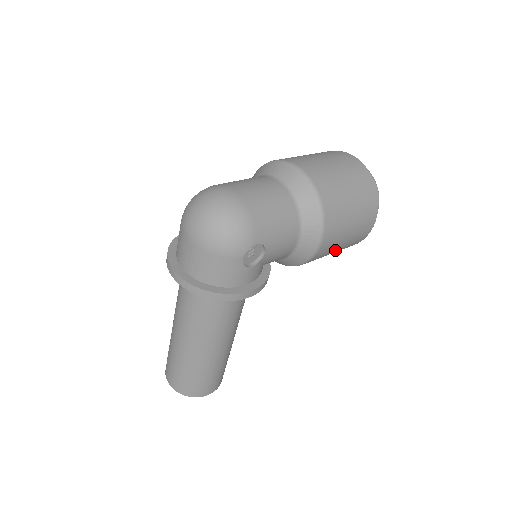
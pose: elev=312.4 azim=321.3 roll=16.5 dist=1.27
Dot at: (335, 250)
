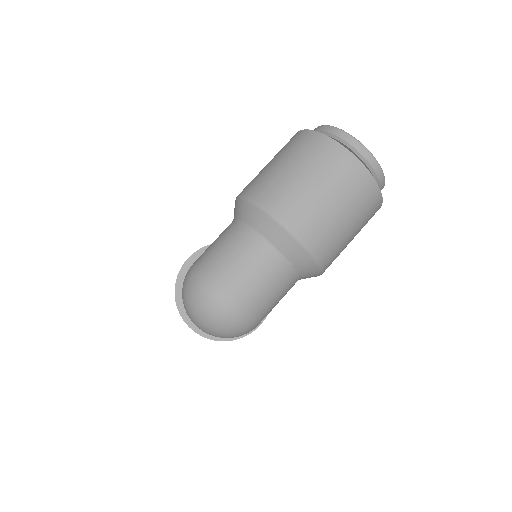
Dot at: occluded
